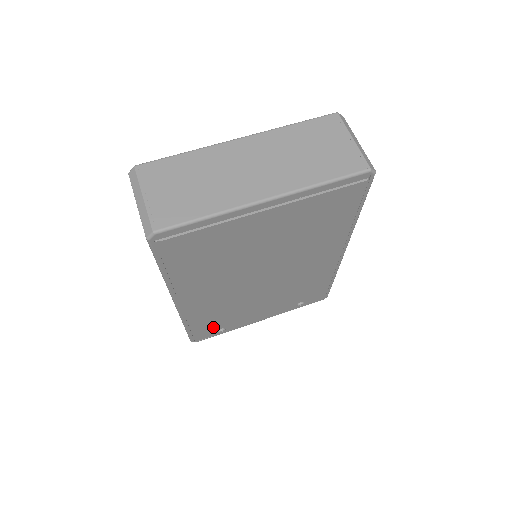
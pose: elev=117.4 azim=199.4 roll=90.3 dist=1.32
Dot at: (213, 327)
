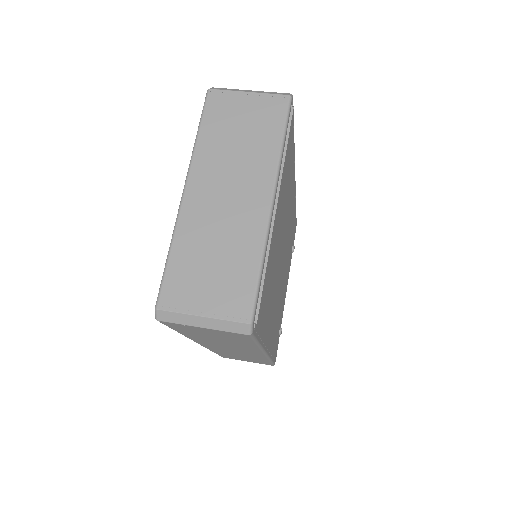
Dot at: (277, 337)
